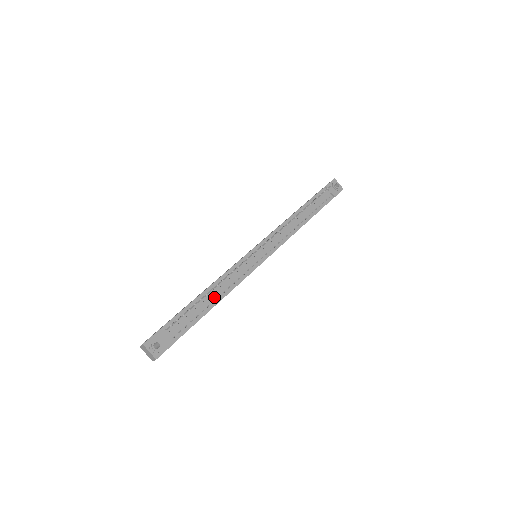
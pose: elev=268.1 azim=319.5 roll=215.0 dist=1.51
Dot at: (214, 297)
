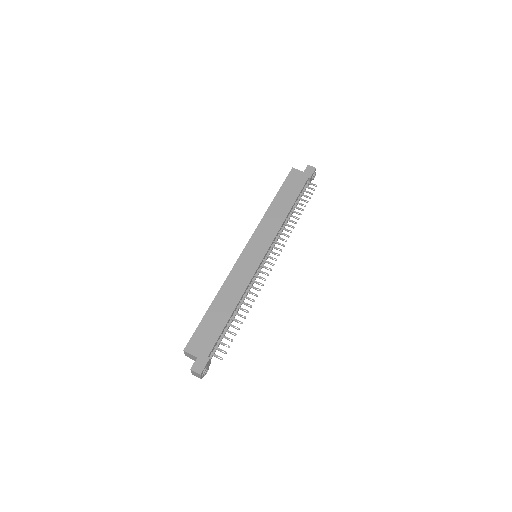
Dot at: occluded
